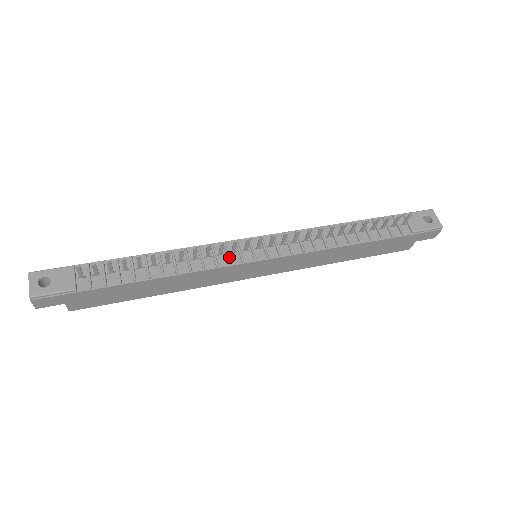
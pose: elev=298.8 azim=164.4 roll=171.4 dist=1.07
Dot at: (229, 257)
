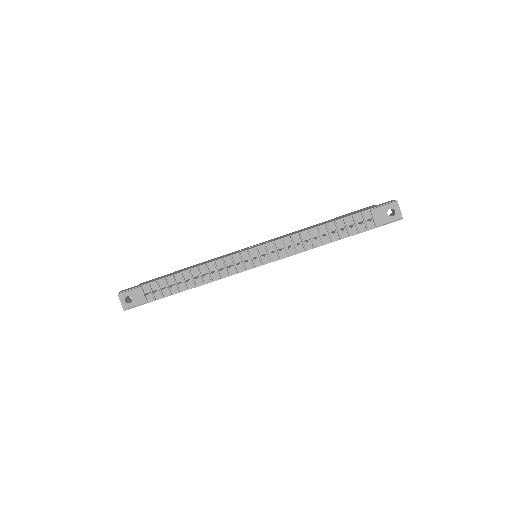
Dot at: (236, 268)
